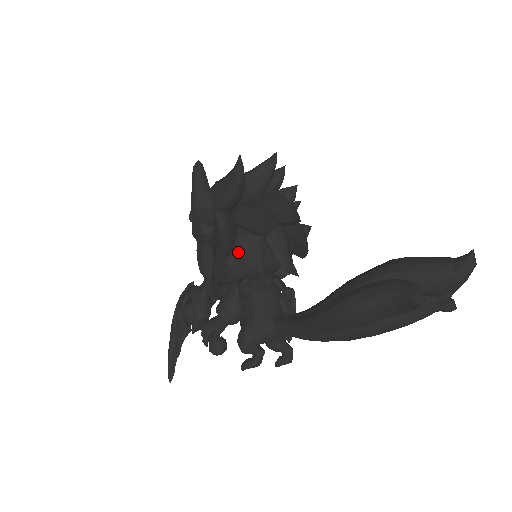
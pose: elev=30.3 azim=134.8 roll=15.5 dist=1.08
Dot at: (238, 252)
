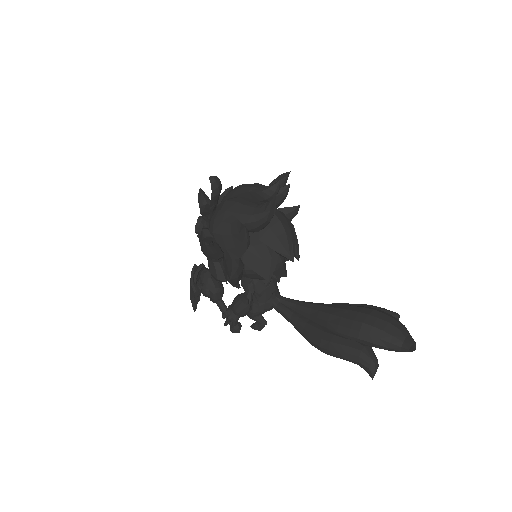
Dot at: (245, 276)
